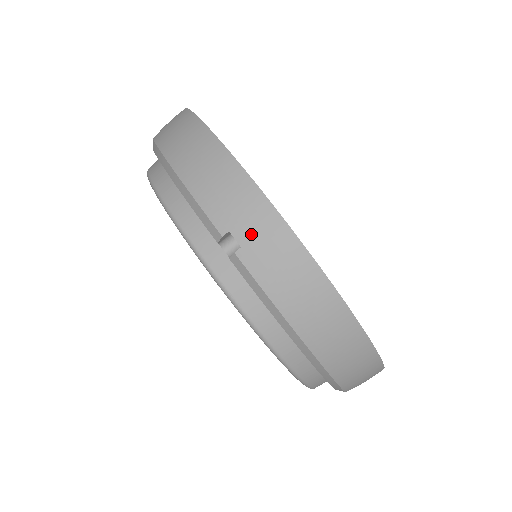
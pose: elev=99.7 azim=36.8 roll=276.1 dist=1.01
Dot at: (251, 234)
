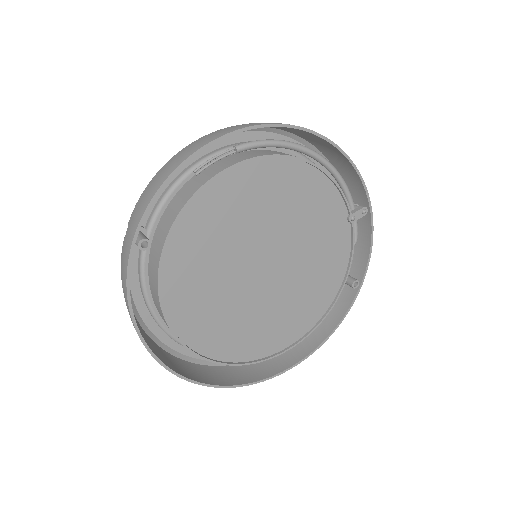
Dot at: (126, 239)
